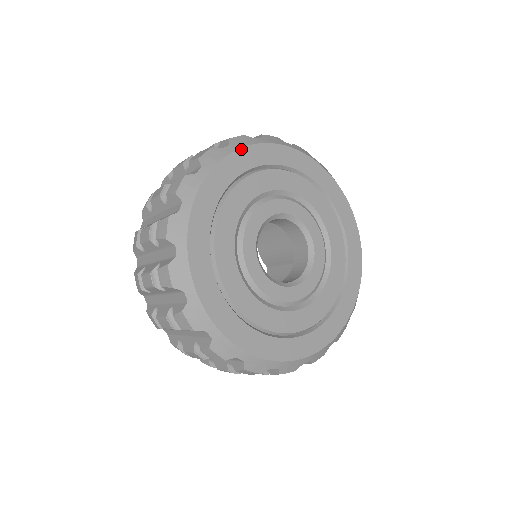
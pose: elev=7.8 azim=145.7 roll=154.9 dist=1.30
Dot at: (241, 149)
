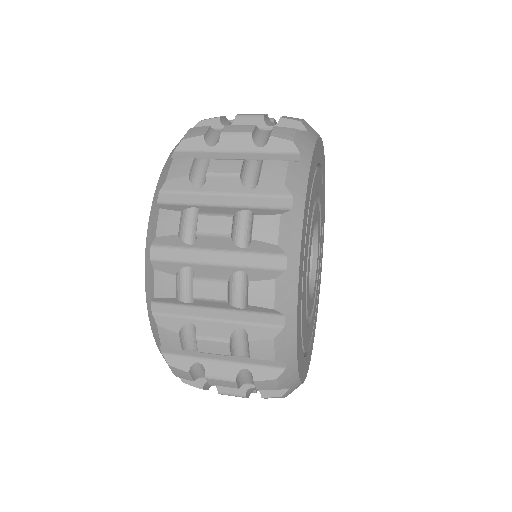
Dot at: (297, 305)
